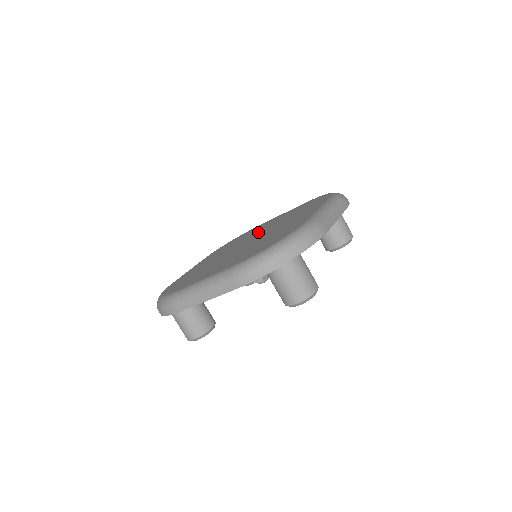
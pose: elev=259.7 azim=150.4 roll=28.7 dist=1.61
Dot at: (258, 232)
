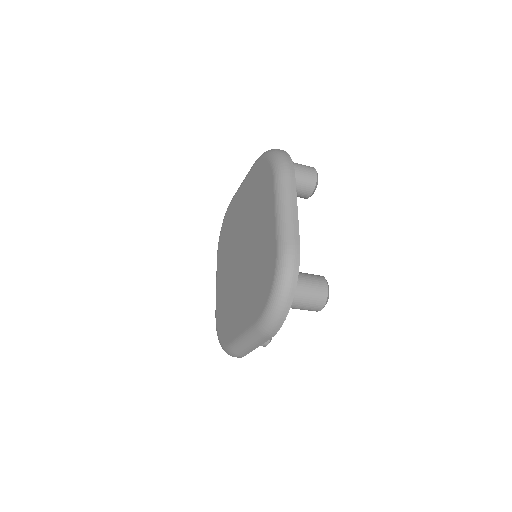
Dot at: (251, 238)
